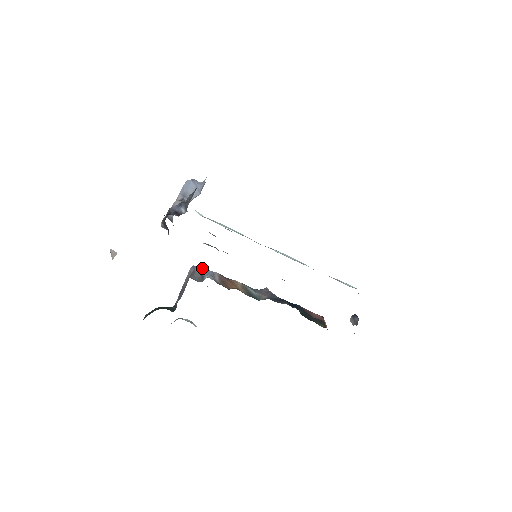
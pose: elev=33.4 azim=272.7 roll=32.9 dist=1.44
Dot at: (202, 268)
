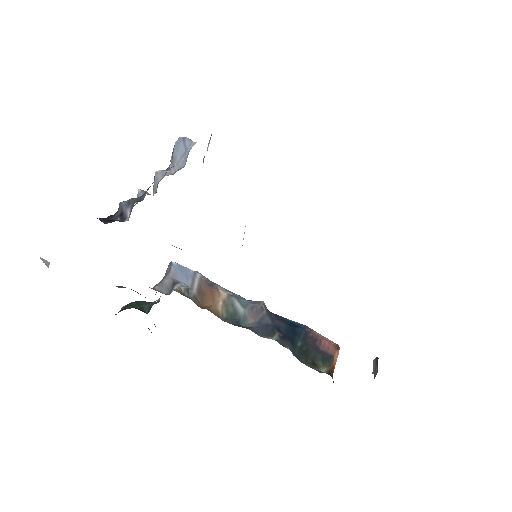
Dot at: (181, 267)
